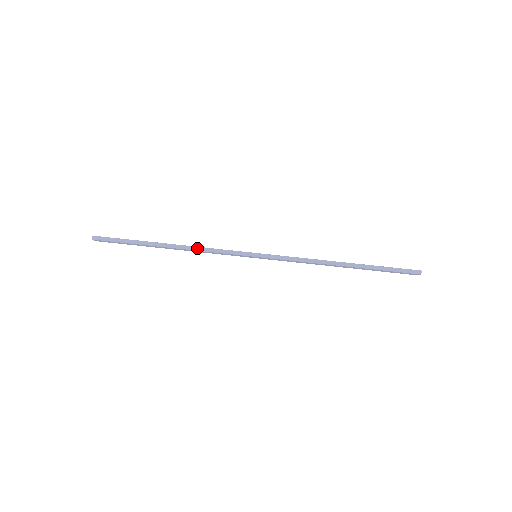
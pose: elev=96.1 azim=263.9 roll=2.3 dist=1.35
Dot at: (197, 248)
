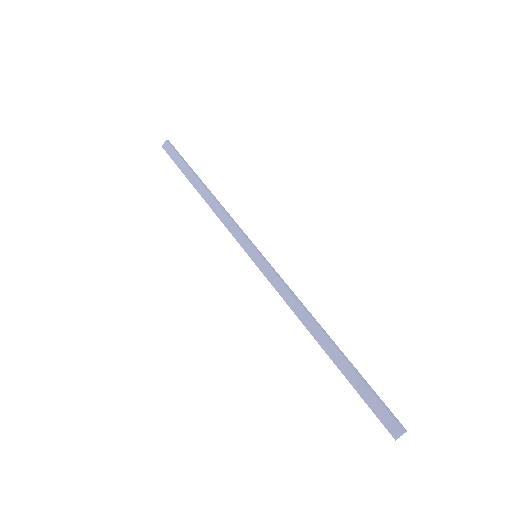
Dot at: occluded
